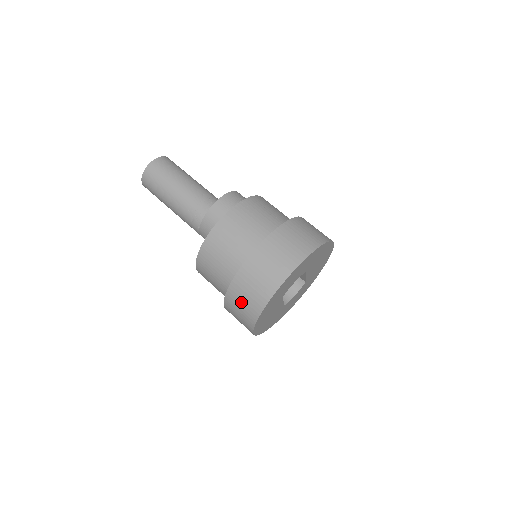
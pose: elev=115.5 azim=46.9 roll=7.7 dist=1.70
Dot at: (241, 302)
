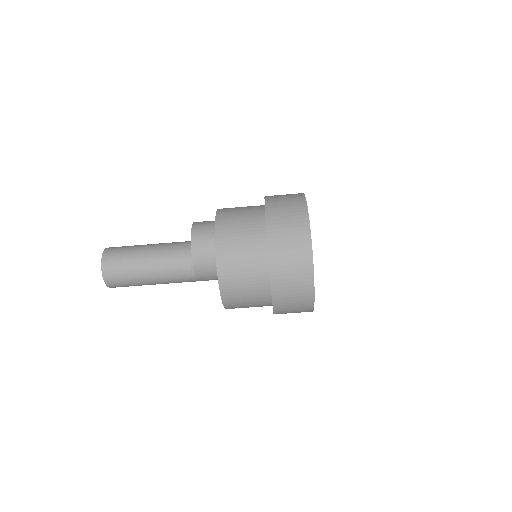
Dot at: (291, 300)
